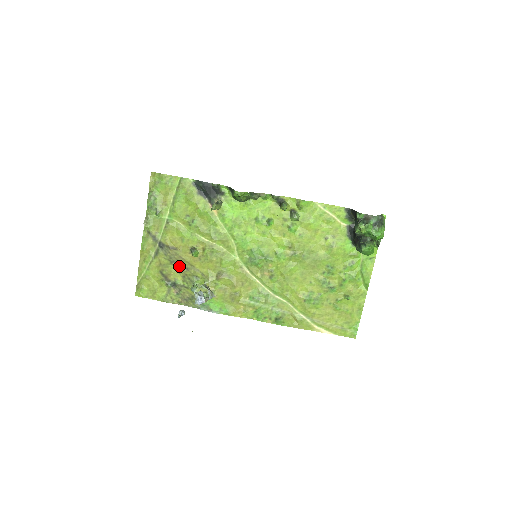
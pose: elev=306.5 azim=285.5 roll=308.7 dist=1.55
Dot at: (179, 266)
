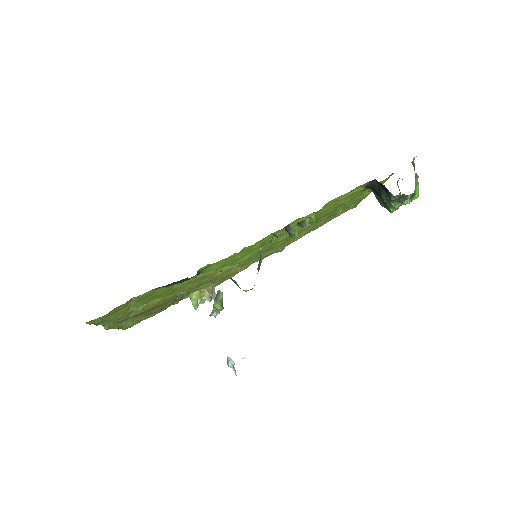
Dot at: (165, 304)
